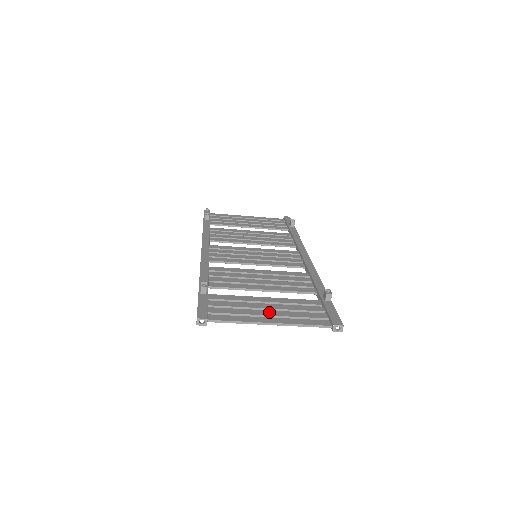
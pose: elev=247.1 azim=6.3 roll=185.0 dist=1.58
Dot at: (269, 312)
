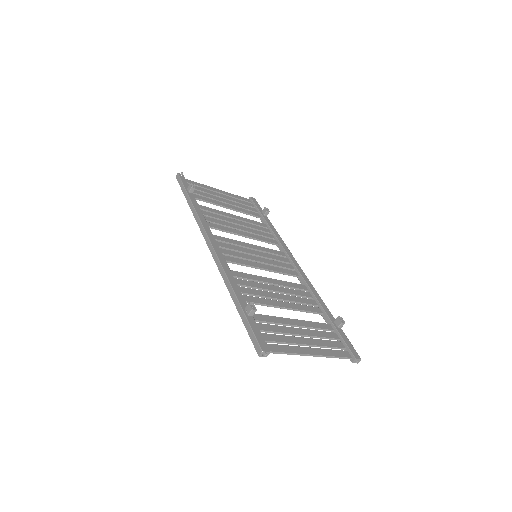
Dot at: (305, 340)
